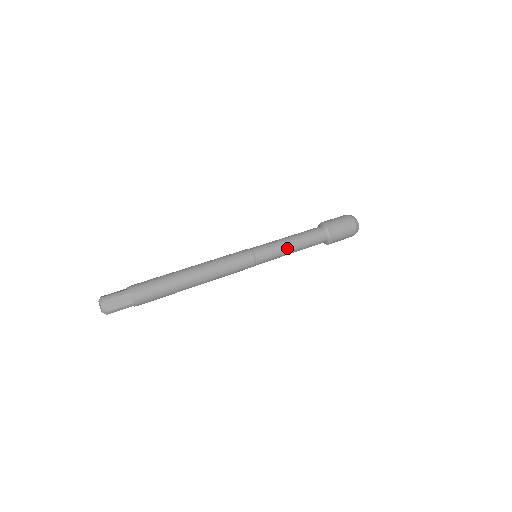
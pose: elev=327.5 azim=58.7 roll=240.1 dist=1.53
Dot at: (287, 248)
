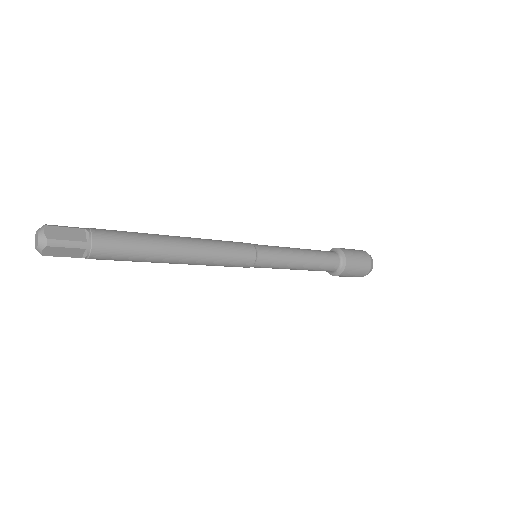
Dot at: (294, 253)
